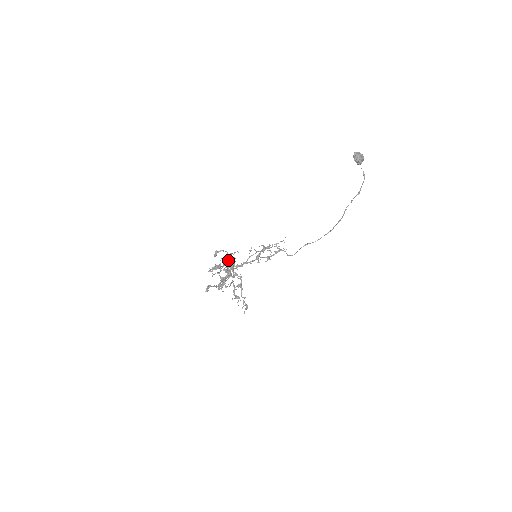
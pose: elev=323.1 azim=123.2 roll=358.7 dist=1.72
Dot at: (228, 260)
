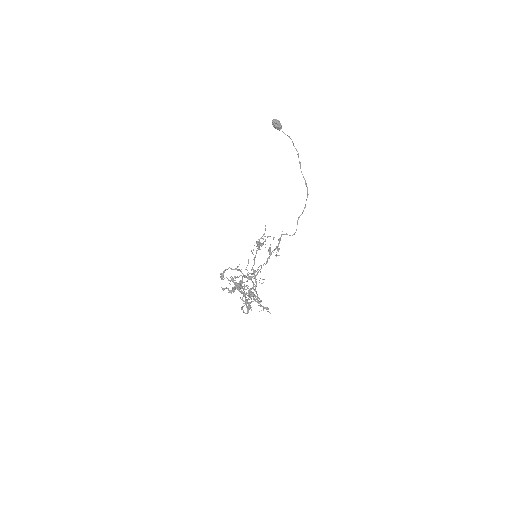
Dot at: occluded
